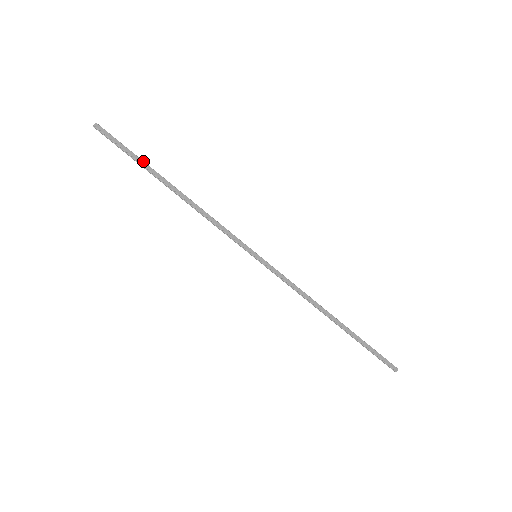
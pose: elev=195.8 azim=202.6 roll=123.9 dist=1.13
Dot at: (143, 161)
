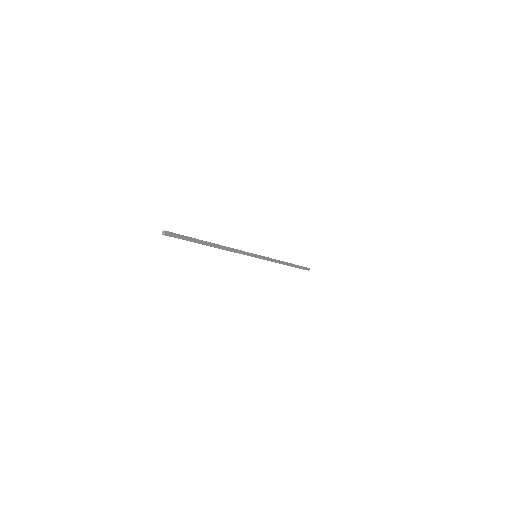
Dot at: (196, 239)
